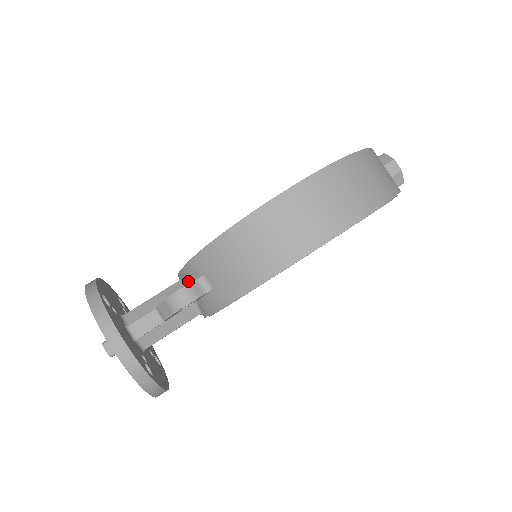
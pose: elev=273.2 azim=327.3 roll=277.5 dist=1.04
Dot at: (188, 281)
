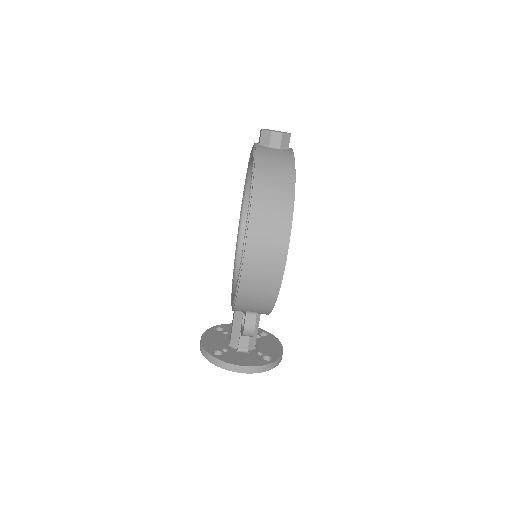
Dot at: occluded
